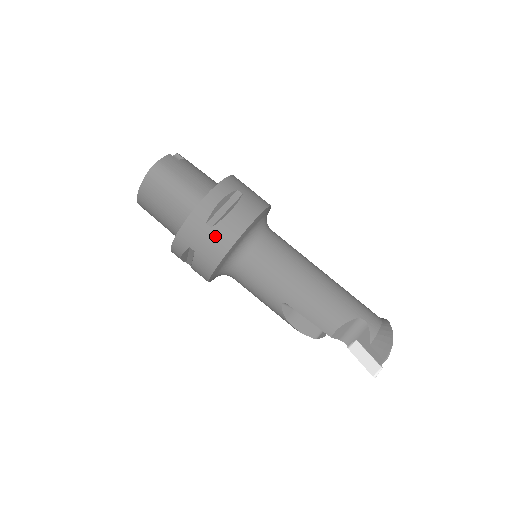
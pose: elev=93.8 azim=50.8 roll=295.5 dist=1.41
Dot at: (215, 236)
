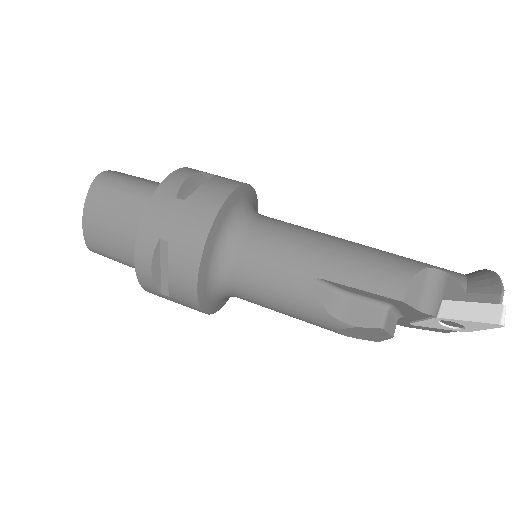
Dot at: (192, 208)
